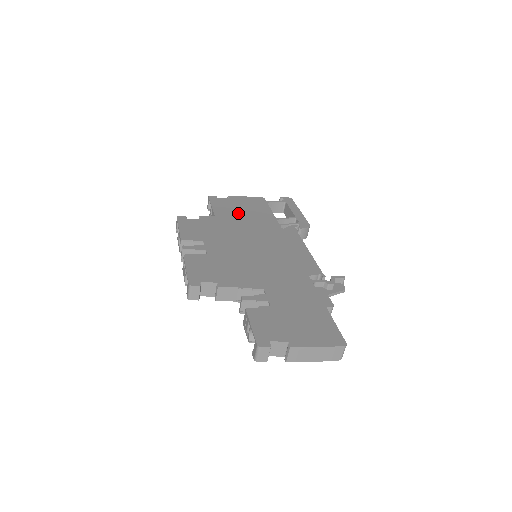
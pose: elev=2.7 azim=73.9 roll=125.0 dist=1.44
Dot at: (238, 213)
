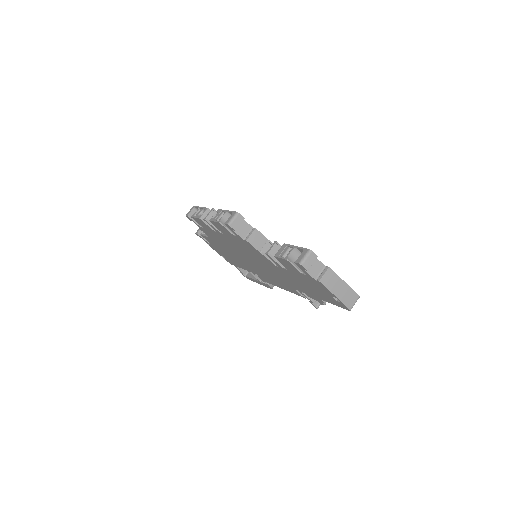
Dot at: occluded
